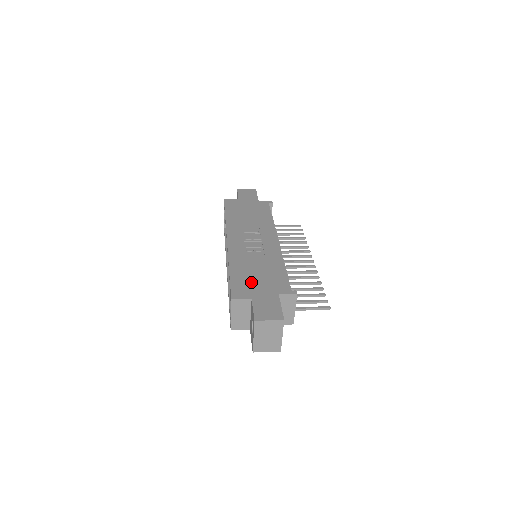
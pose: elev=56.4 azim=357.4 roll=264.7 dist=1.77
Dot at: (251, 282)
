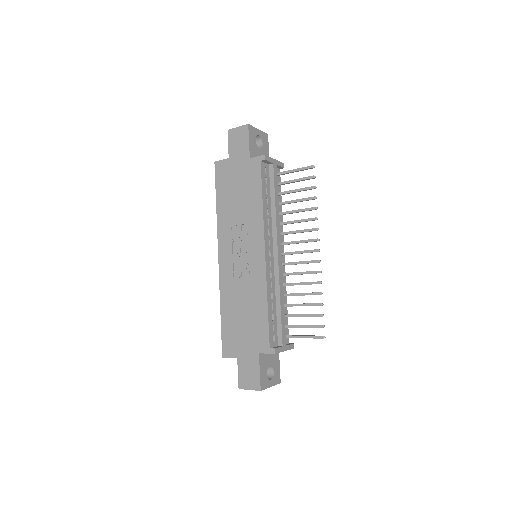
Dot at: (237, 333)
